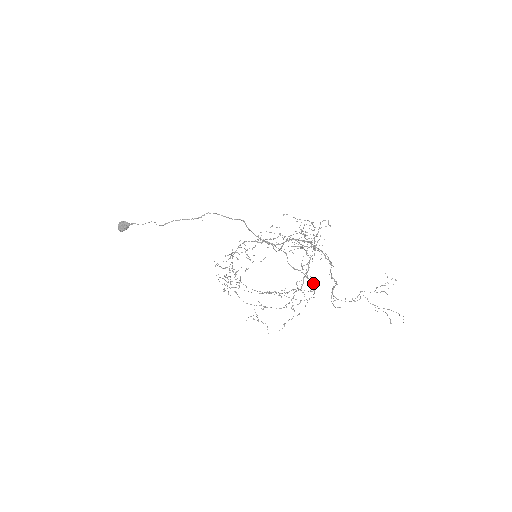
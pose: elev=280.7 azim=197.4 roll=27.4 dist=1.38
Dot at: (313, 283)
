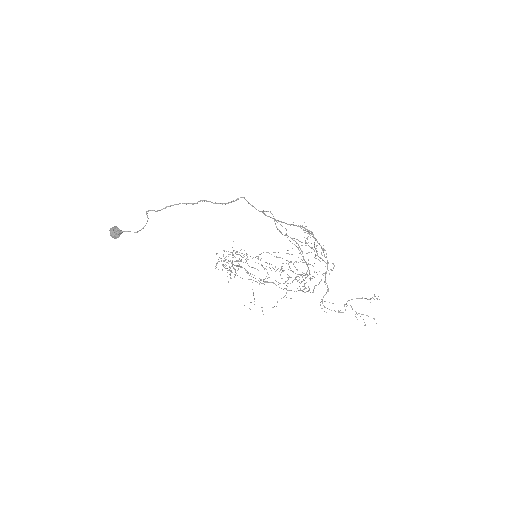
Dot at: occluded
